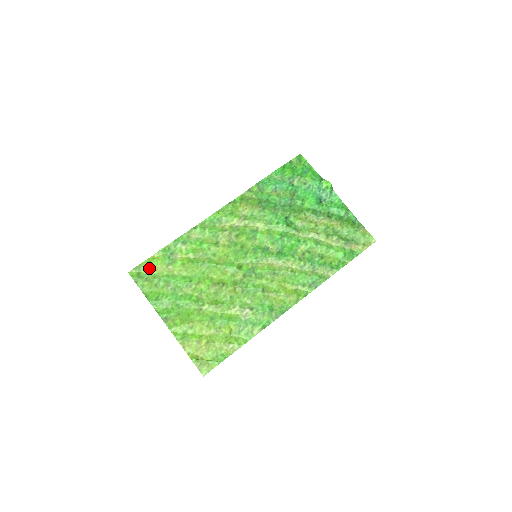
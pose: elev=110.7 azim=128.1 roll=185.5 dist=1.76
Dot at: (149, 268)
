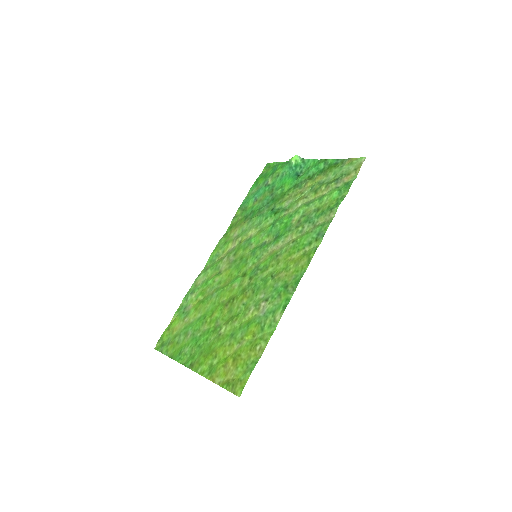
Dot at: (170, 333)
